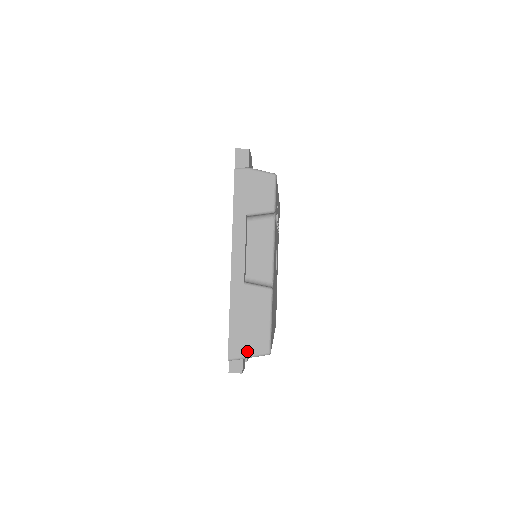
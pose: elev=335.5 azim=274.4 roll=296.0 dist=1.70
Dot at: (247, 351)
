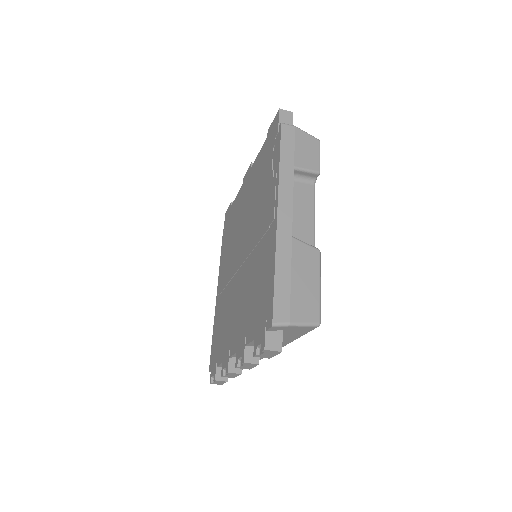
Dot at: (296, 316)
